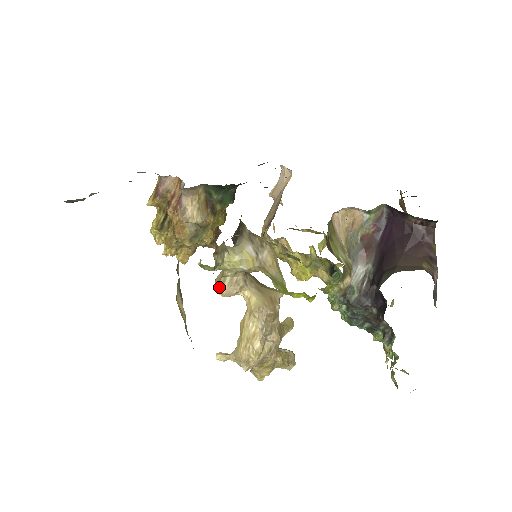
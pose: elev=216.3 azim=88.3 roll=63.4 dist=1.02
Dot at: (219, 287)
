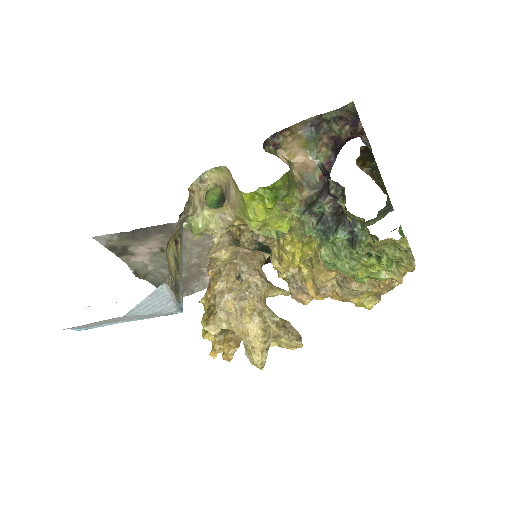
Dot at: (208, 252)
